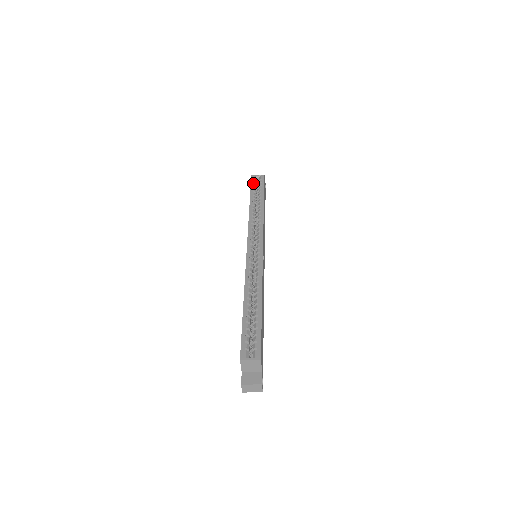
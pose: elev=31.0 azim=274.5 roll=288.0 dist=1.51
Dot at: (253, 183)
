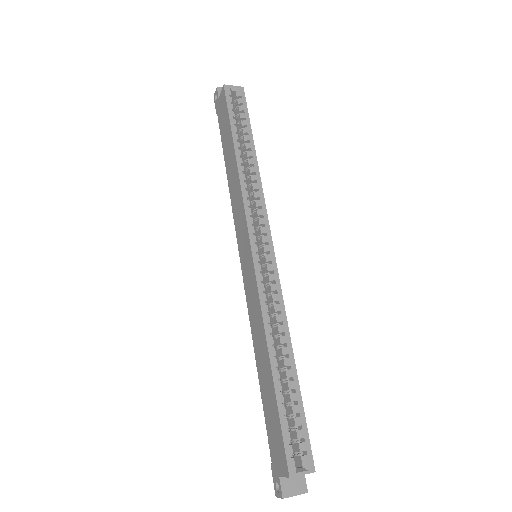
Dot at: (231, 104)
